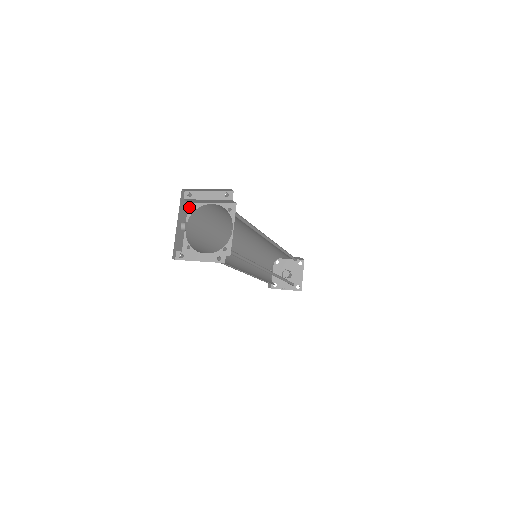
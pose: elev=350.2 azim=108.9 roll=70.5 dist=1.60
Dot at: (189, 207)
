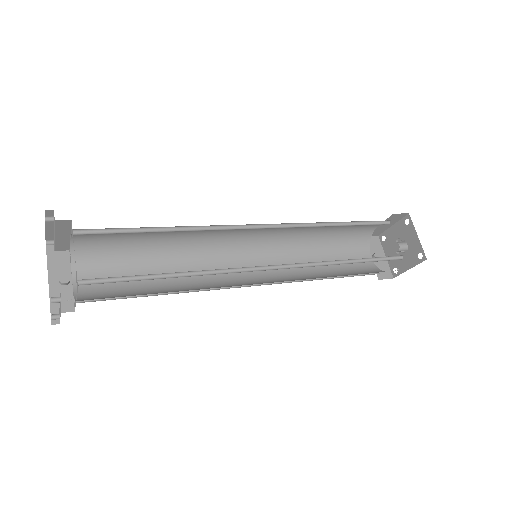
Dot at: (70, 255)
